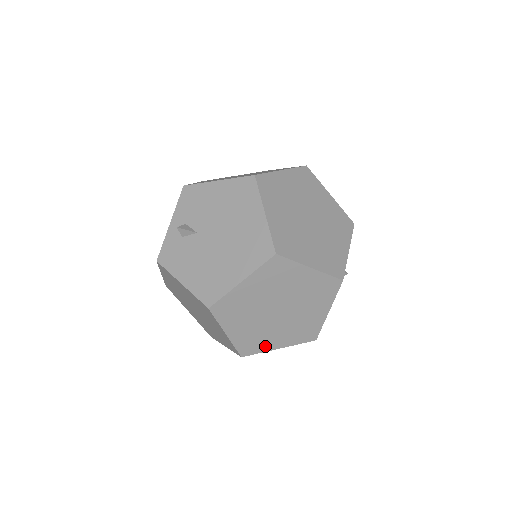
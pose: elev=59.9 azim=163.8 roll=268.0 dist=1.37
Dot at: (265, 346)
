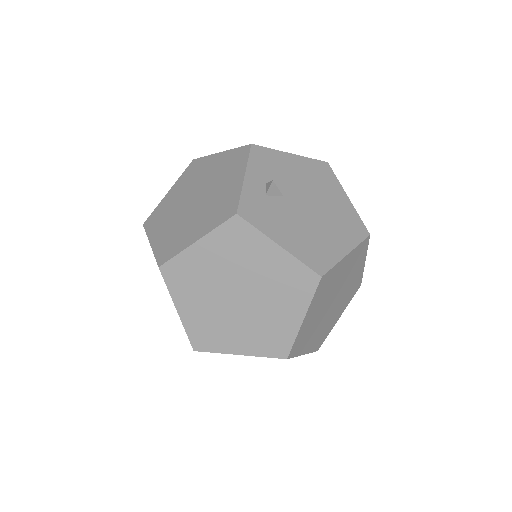
Dot at: (302, 348)
